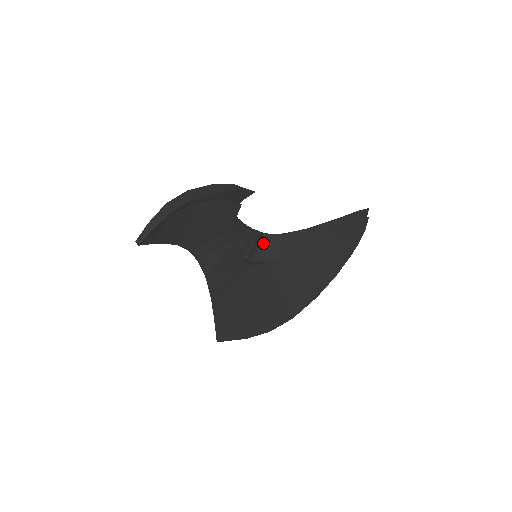
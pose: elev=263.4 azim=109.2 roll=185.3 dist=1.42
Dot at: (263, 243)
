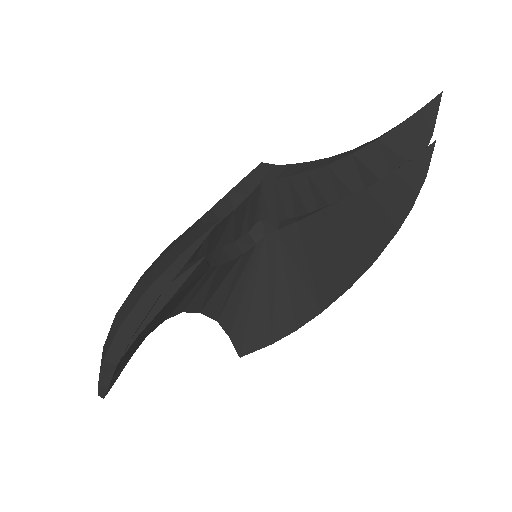
Dot at: (264, 196)
